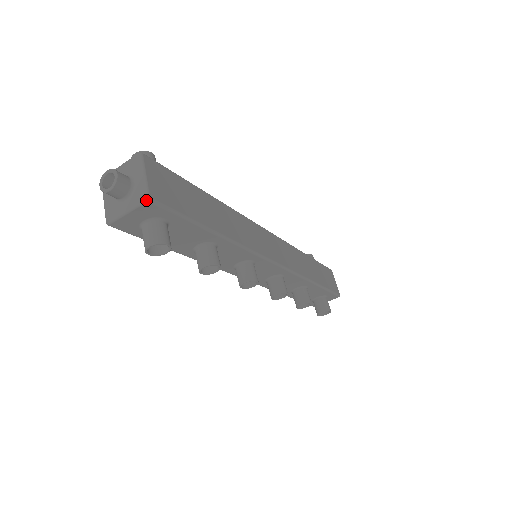
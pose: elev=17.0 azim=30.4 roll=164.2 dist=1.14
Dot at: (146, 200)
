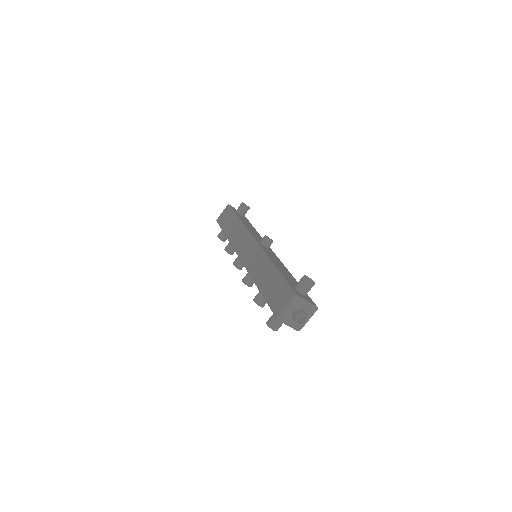
Dot at: occluded
